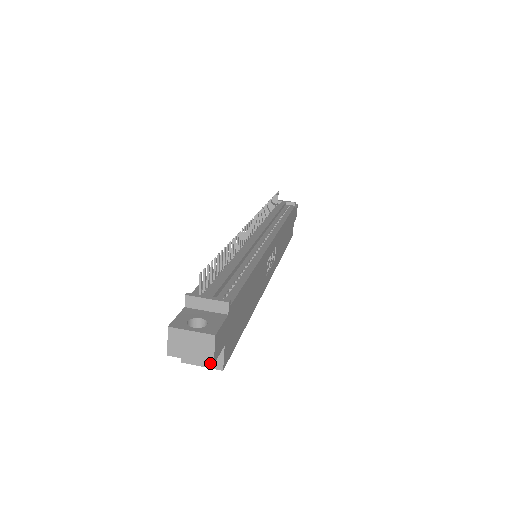
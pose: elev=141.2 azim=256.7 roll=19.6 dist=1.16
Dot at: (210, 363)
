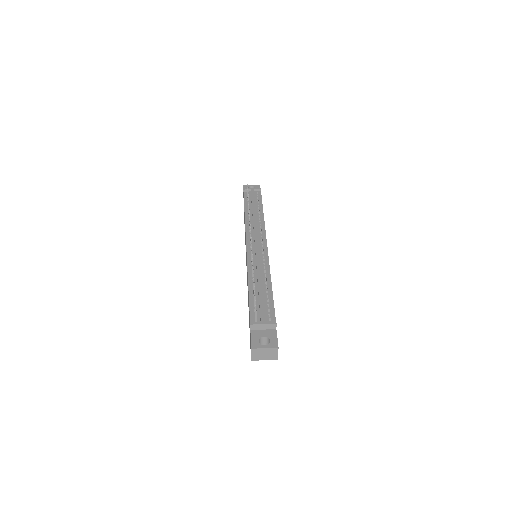
Dot at: (276, 359)
